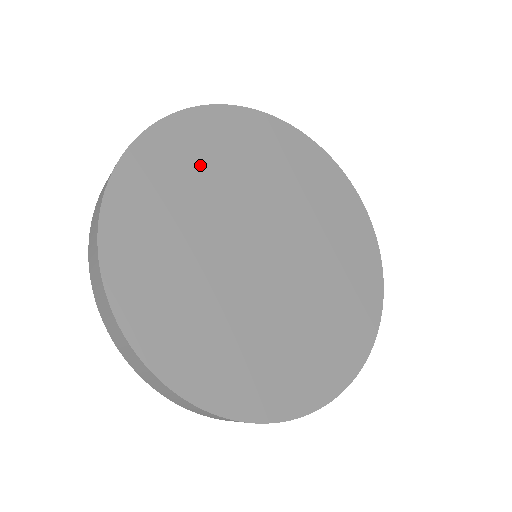
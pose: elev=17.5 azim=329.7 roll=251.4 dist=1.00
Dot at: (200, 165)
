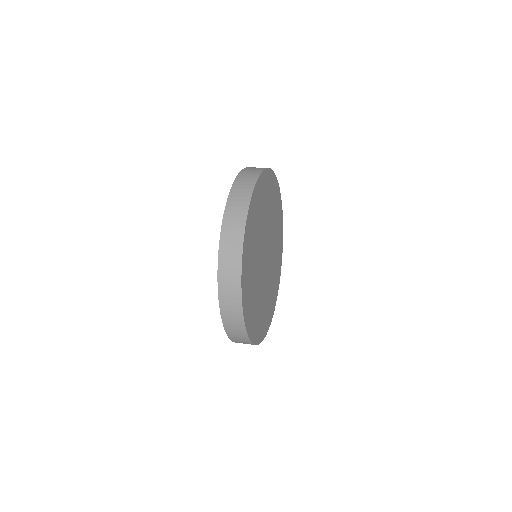
Dot at: (254, 236)
